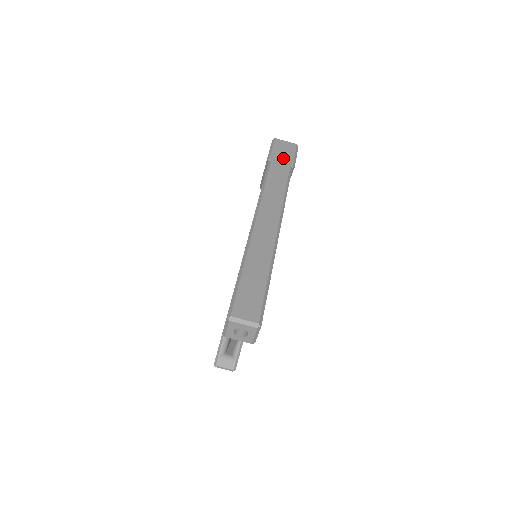
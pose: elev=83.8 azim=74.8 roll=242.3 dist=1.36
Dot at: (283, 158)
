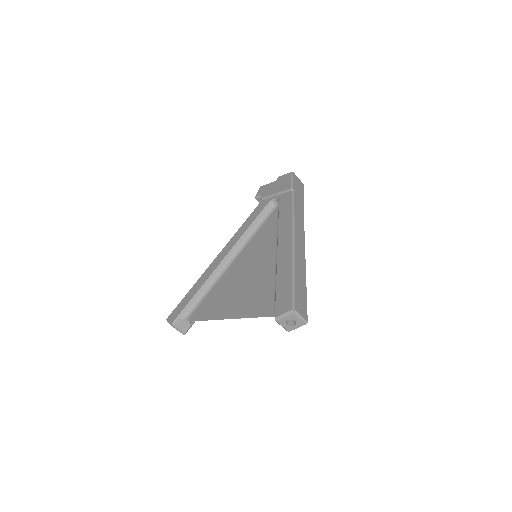
Dot at: (299, 193)
